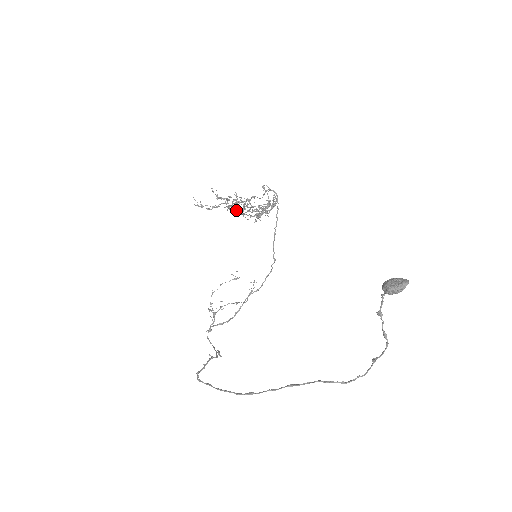
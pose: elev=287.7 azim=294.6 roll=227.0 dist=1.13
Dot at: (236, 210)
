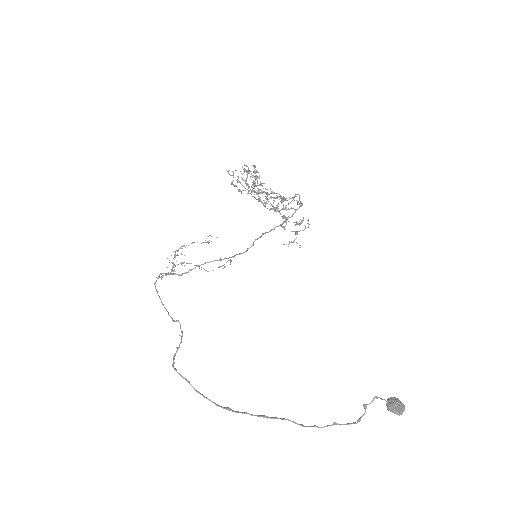
Dot at: occluded
